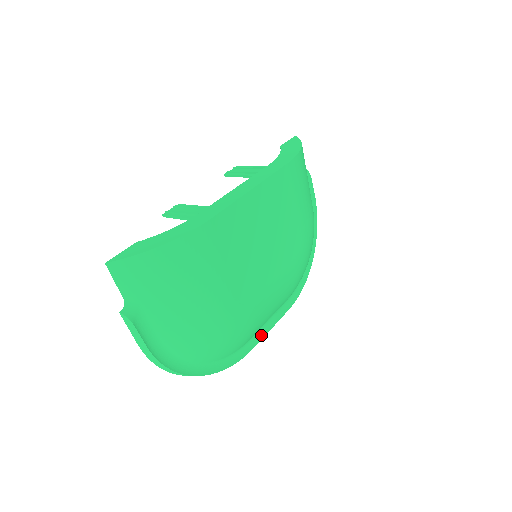
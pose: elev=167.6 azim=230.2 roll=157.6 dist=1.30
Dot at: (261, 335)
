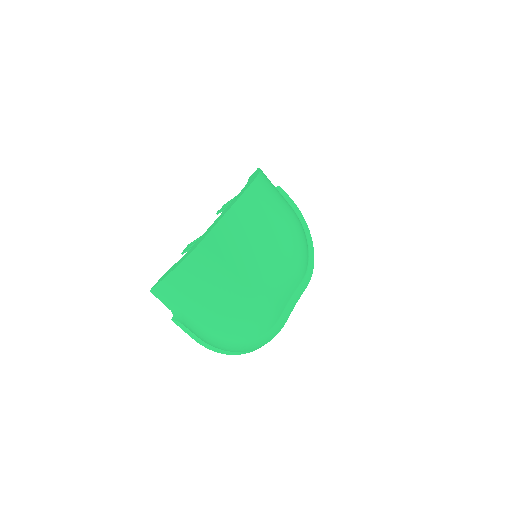
Dot at: (288, 312)
